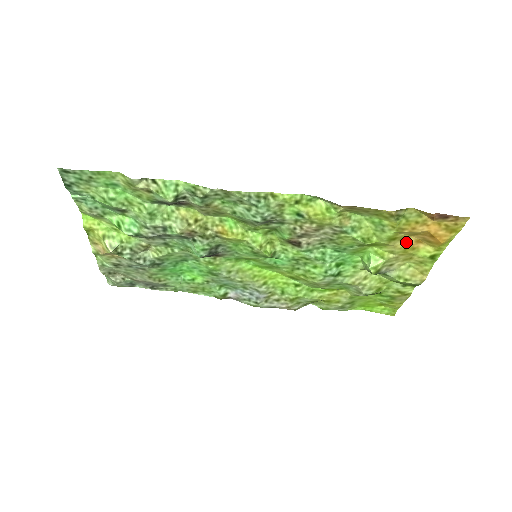
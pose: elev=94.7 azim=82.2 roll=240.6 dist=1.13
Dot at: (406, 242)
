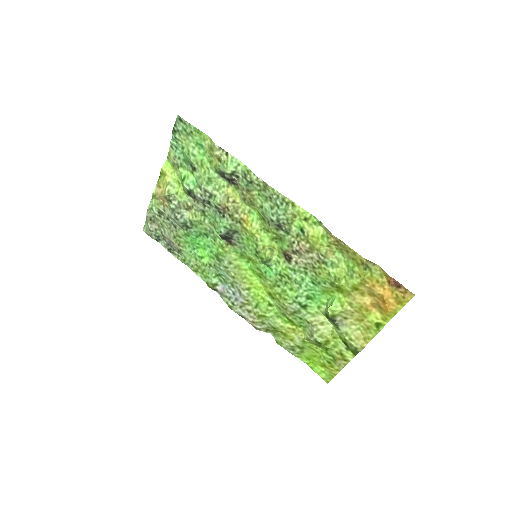
Dot at: (364, 300)
